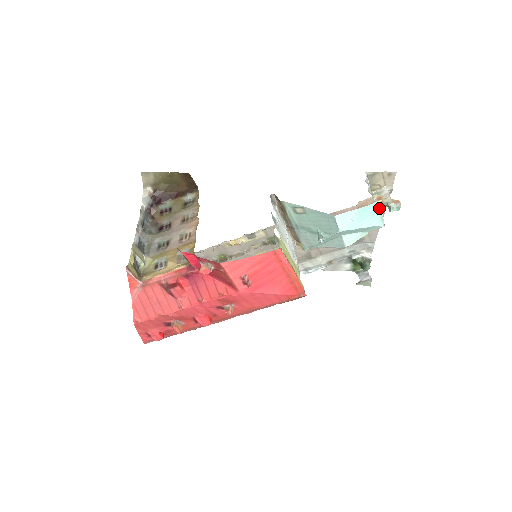
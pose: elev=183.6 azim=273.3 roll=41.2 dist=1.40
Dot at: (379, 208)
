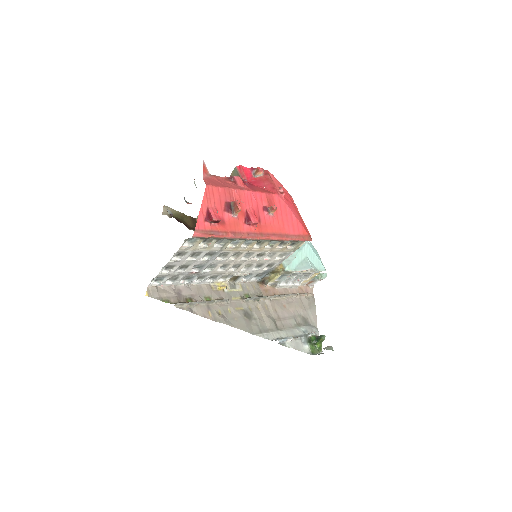
Dot at: occluded
